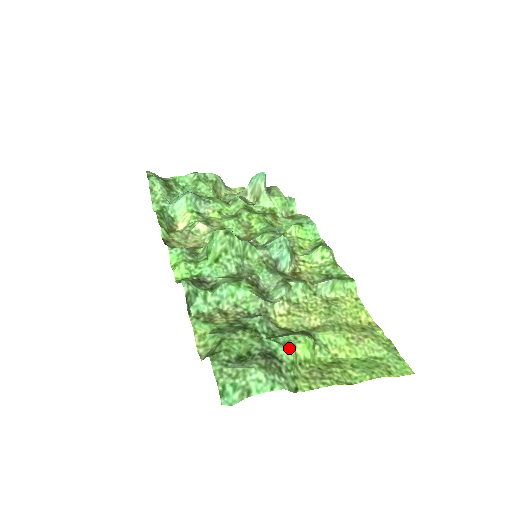
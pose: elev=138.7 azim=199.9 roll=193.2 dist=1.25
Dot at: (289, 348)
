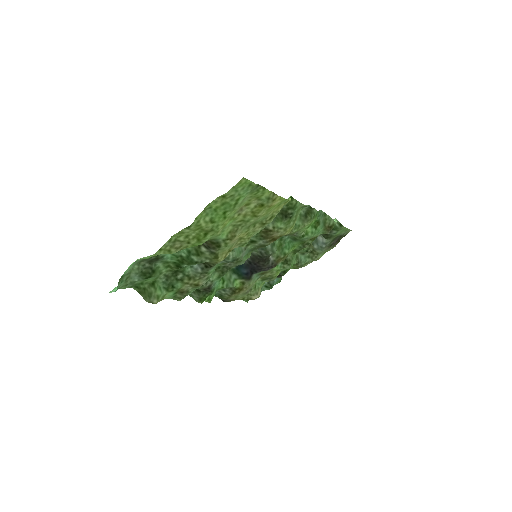
Dot at: occluded
